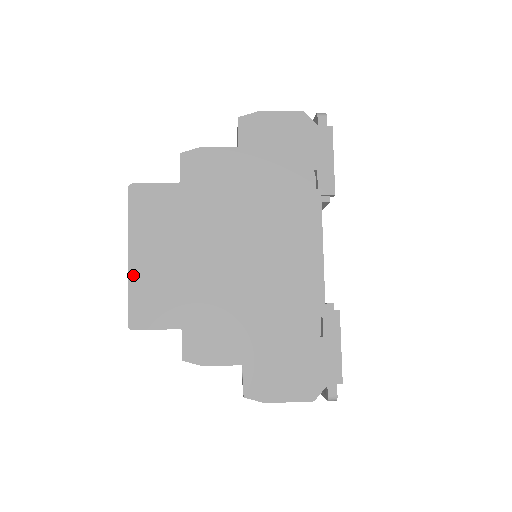
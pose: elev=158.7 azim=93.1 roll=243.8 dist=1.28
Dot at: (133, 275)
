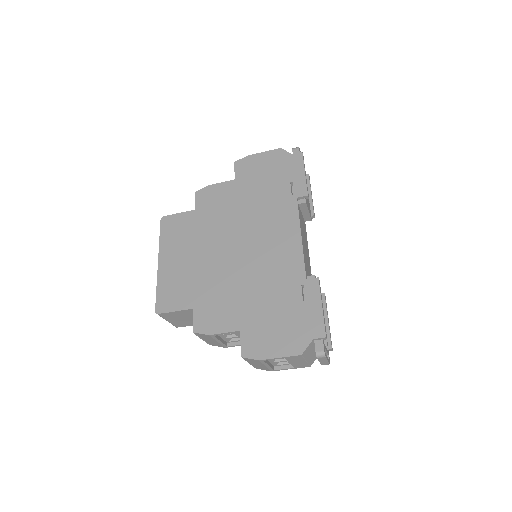
Dot at: (161, 275)
